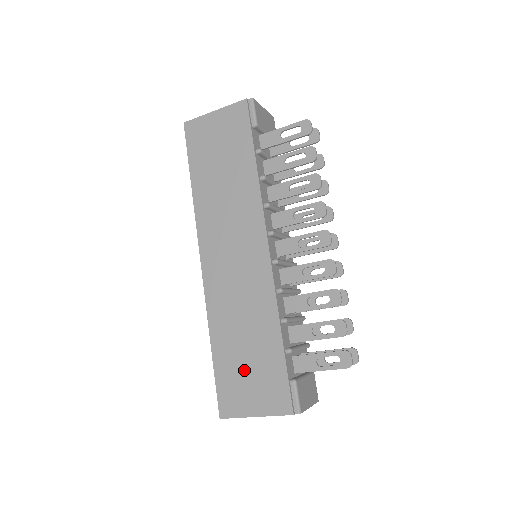
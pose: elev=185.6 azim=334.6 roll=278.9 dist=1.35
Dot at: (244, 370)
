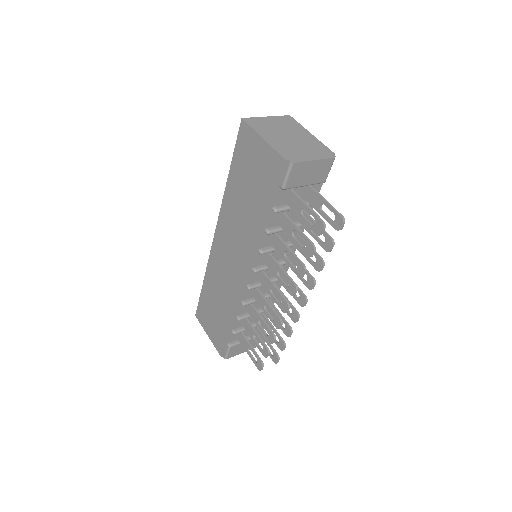
Dot at: (211, 313)
